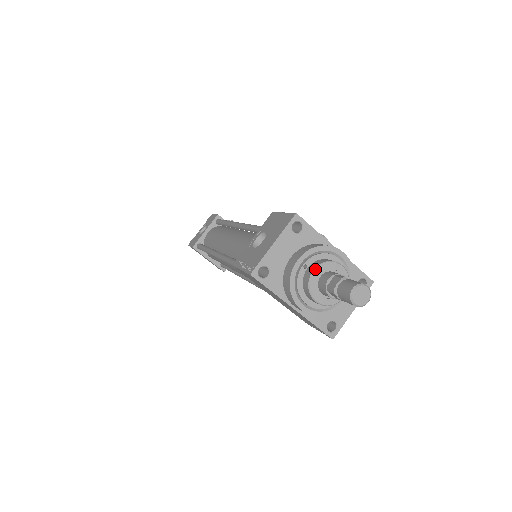
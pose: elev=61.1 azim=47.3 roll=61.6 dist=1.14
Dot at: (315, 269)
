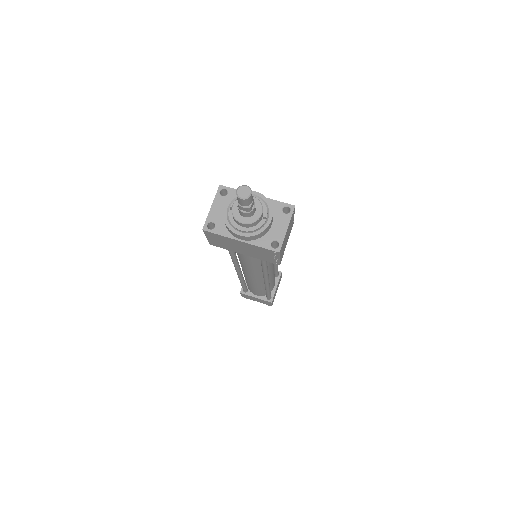
Dot at: (233, 204)
